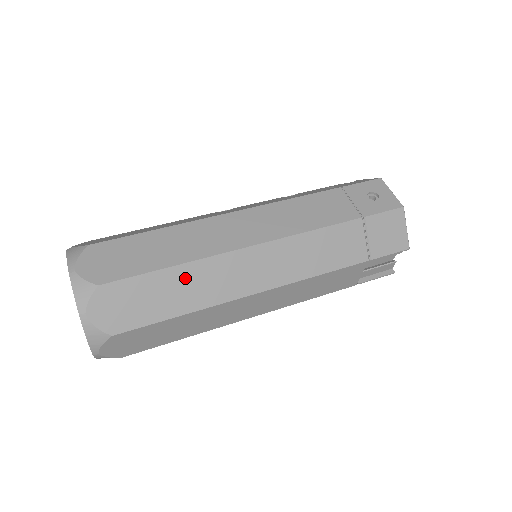
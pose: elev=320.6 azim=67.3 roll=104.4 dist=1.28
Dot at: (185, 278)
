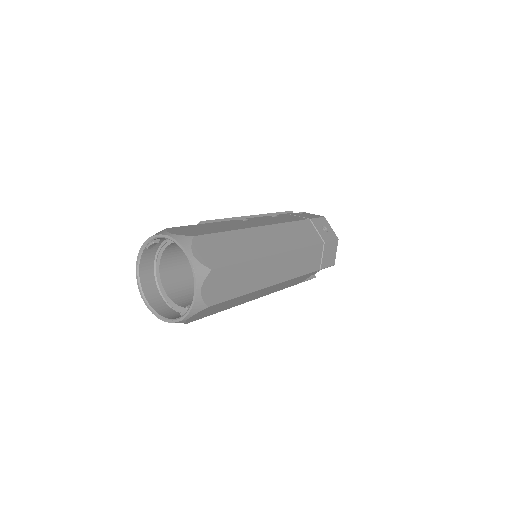
Dot at: (250, 270)
